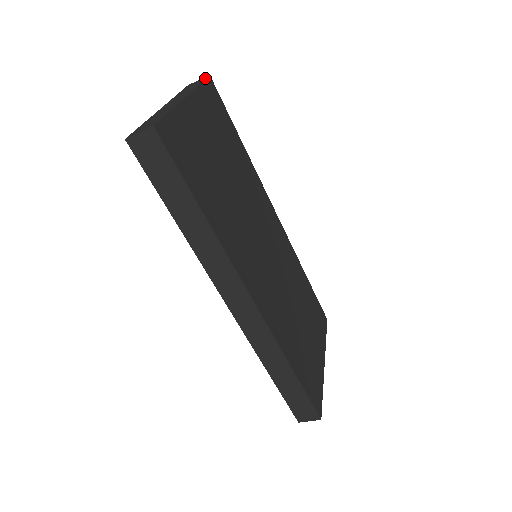
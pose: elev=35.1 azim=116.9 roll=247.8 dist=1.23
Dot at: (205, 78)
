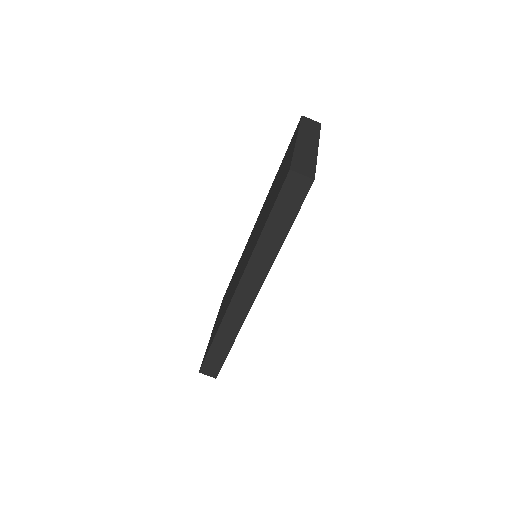
Dot at: occluded
